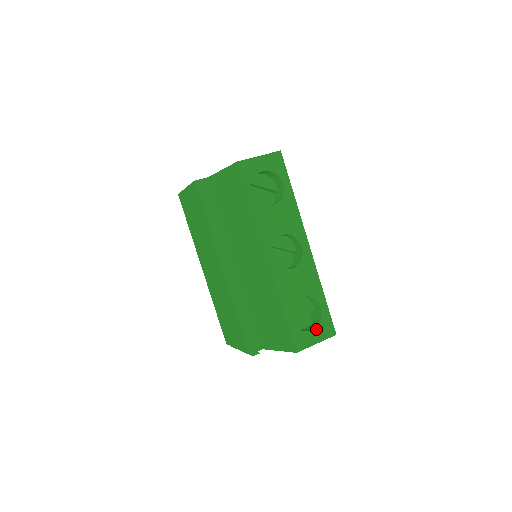
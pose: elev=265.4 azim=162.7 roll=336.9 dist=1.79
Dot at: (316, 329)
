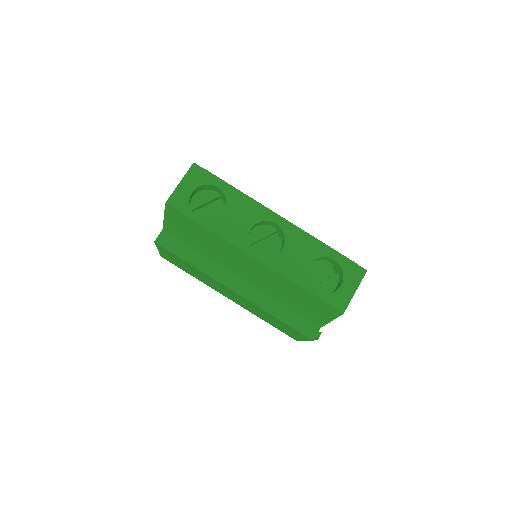
Dot at: (345, 281)
